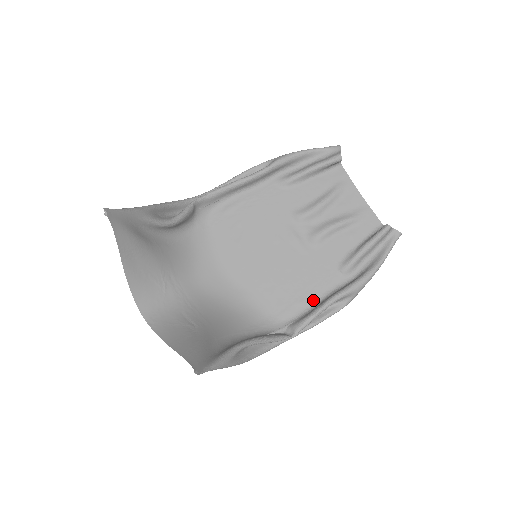
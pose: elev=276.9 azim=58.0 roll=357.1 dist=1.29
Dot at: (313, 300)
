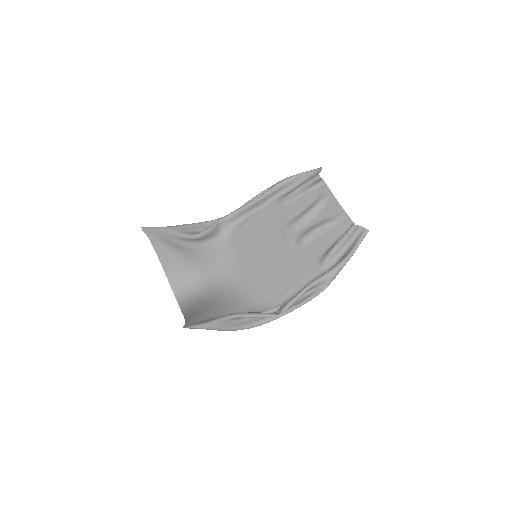
Dot at: (299, 288)
